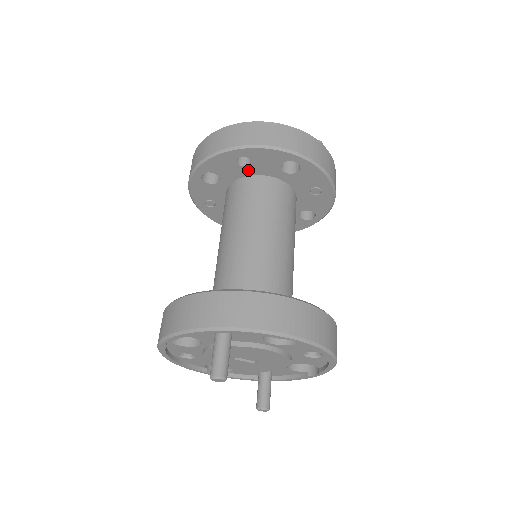
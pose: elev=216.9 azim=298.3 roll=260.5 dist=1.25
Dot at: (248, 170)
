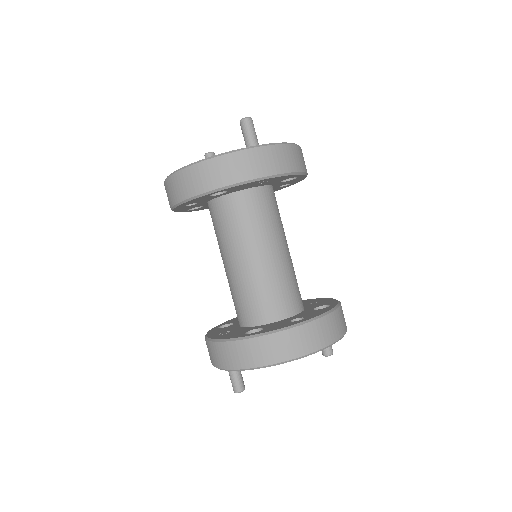
Dot at: (202, 202)
